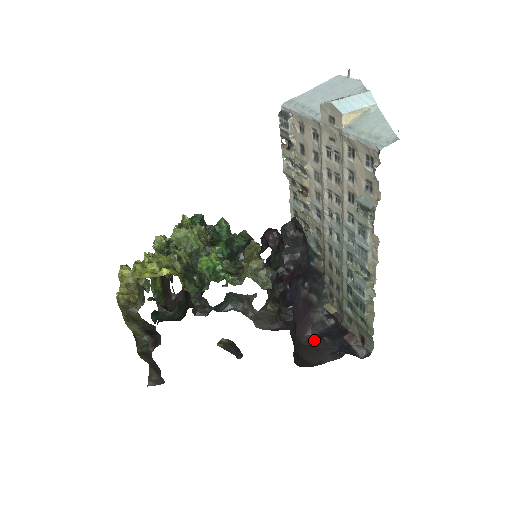
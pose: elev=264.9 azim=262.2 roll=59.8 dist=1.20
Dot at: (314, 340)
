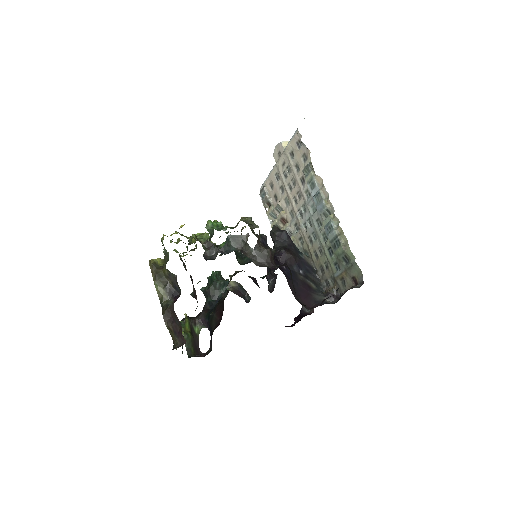
Dot at: occluded
